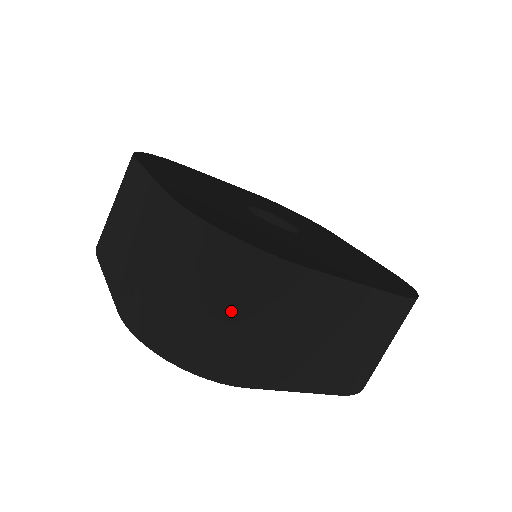
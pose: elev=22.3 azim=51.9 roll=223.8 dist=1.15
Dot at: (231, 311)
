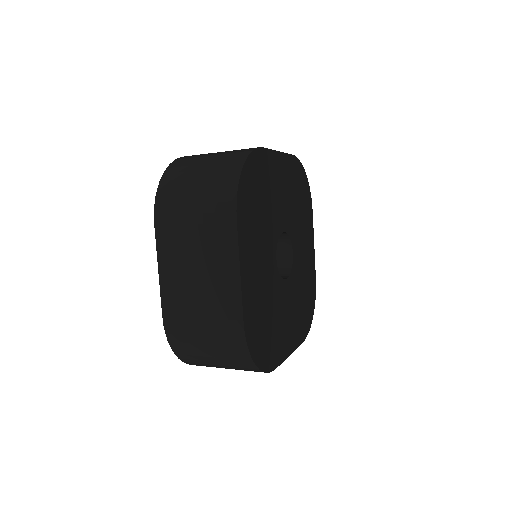
Dot at: (228, 368)
